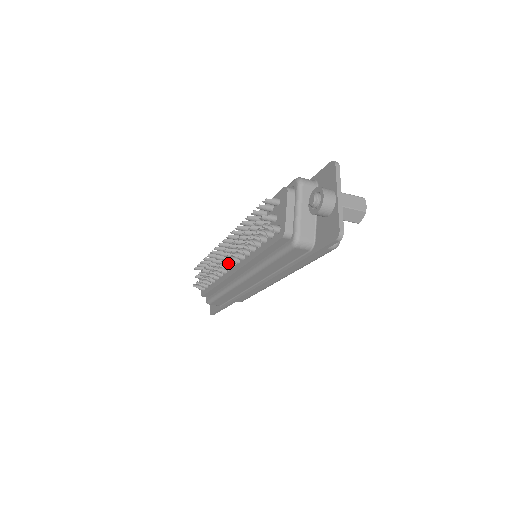
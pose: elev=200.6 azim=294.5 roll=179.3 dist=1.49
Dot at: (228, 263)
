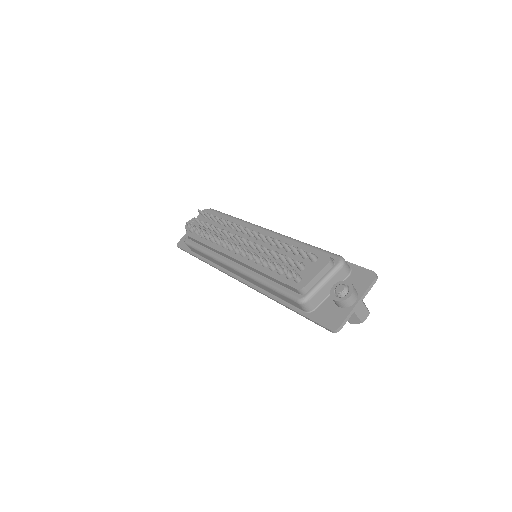
Dot at: (234, 247)
